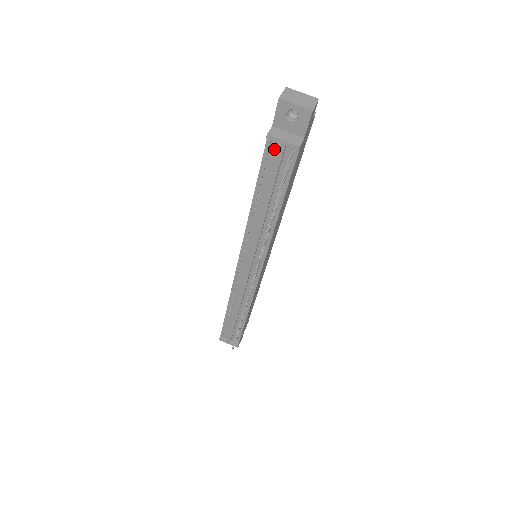
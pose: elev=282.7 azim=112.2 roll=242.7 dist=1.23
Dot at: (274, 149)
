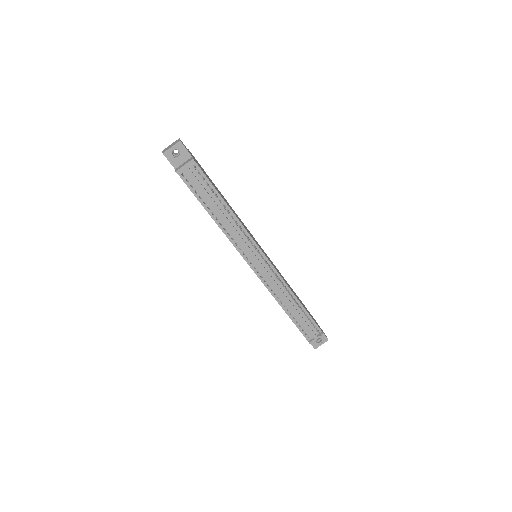
Dot at: (187, 176)
